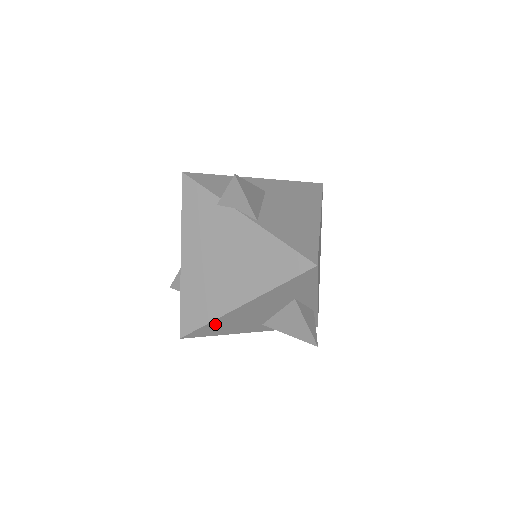
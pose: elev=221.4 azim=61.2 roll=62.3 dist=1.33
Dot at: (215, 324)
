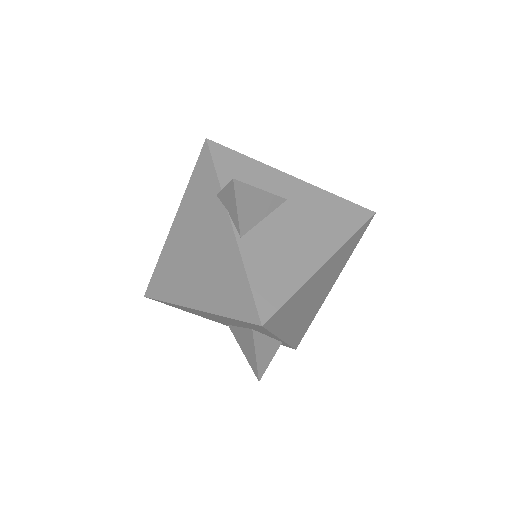
Dot at: (174, 305)
